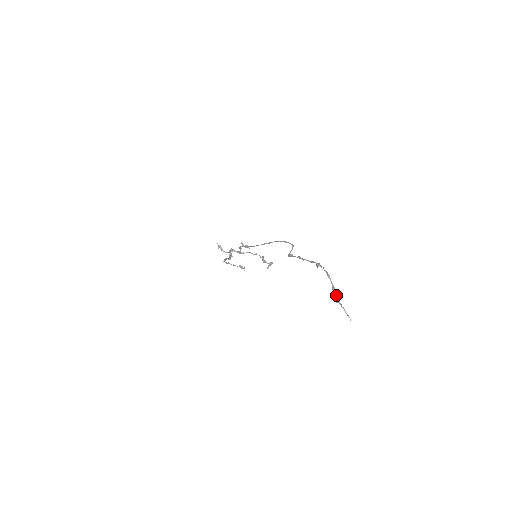
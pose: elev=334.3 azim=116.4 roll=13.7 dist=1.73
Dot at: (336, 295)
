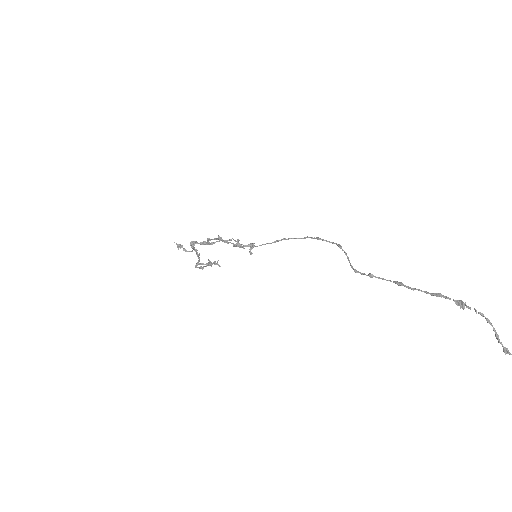
Dot at: (502, 344)
